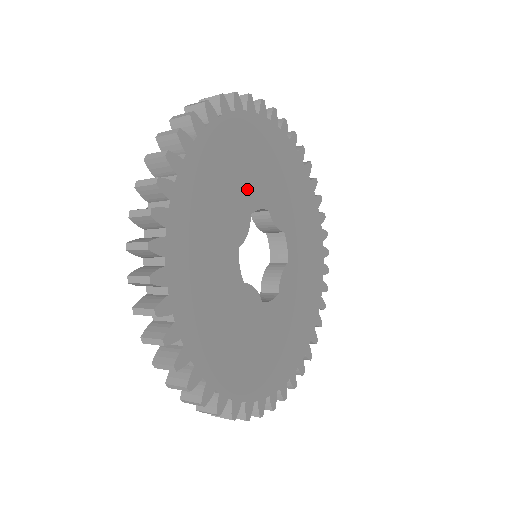
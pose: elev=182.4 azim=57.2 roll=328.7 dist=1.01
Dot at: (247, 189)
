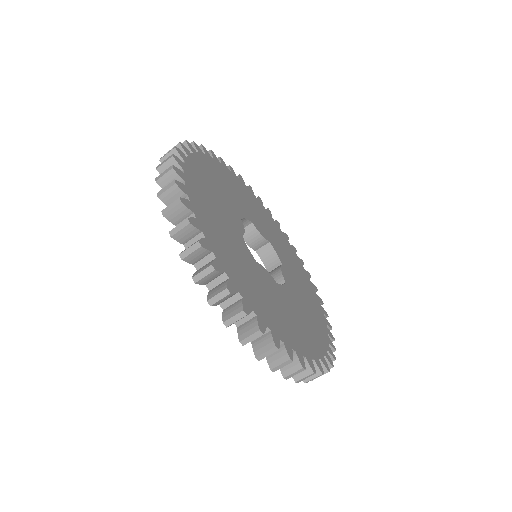
Dot at: (276, 243)
